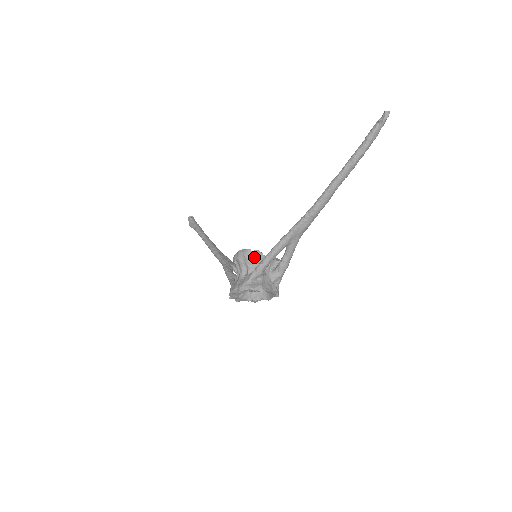
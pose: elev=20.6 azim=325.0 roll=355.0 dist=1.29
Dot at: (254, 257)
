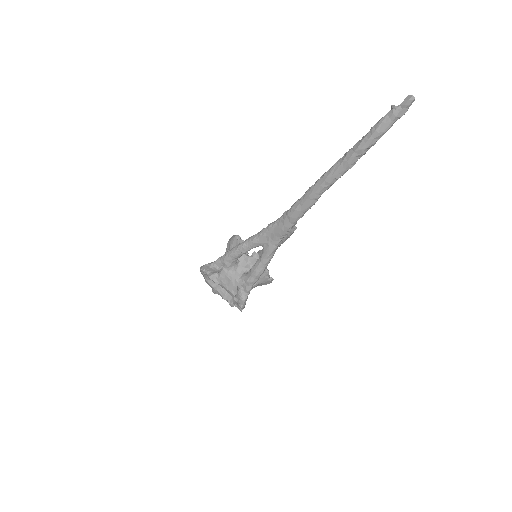
Dot at: occluded
